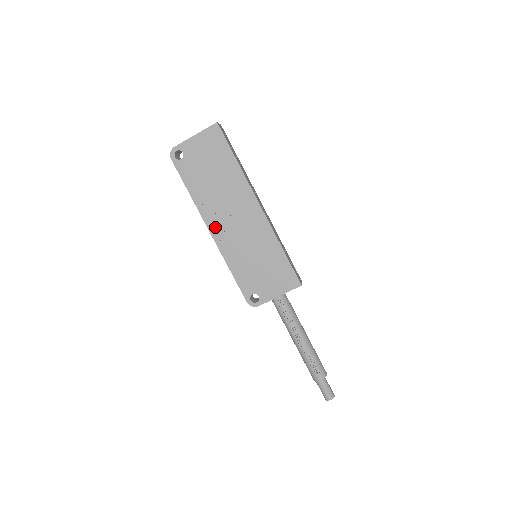
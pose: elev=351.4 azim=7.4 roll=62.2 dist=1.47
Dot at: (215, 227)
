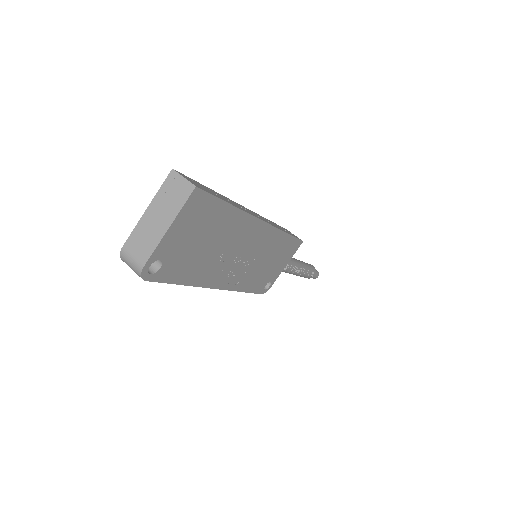
Dot at: (222, 281)
